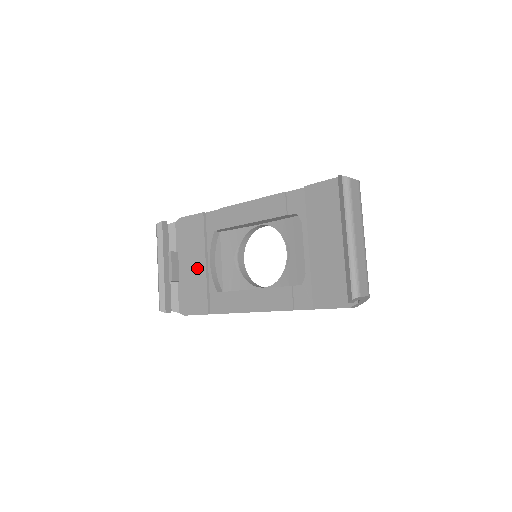
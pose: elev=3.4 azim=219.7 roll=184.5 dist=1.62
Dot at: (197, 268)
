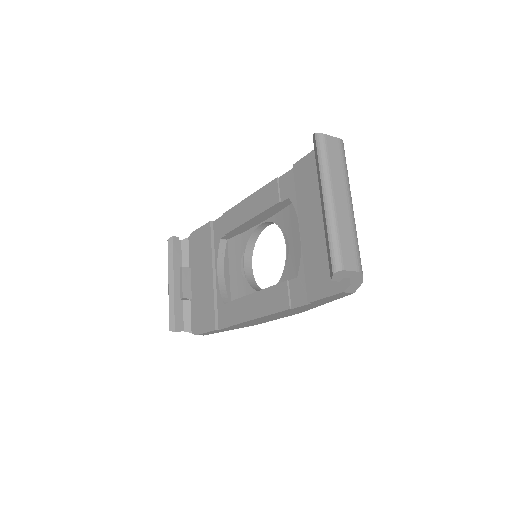
Dot at: (206, 281)
